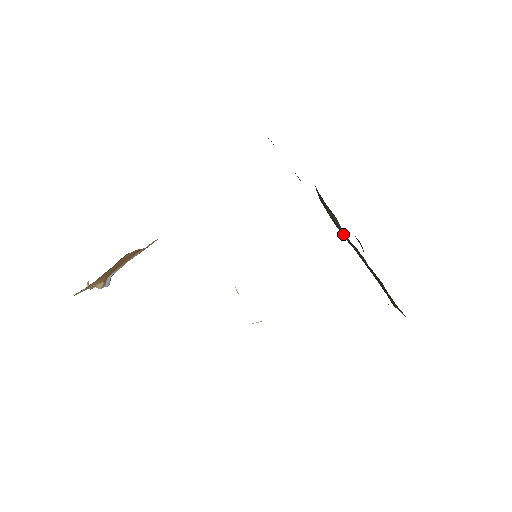
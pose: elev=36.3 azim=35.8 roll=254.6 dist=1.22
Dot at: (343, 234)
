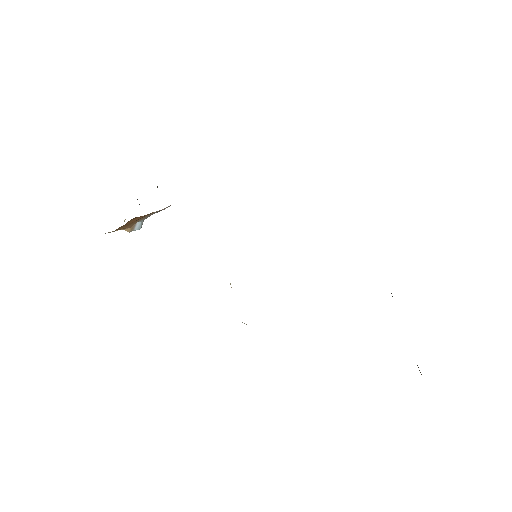
Dot at: occluded
